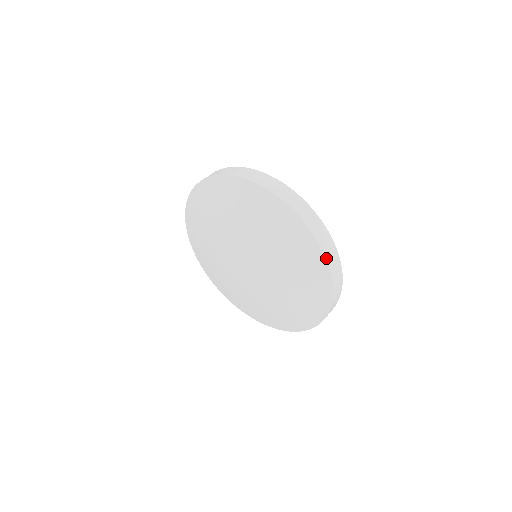
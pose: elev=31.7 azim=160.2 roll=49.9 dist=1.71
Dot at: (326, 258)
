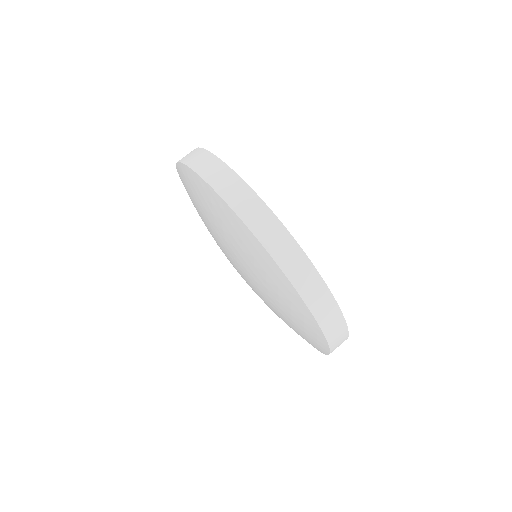
Dot at: (319, 325)
